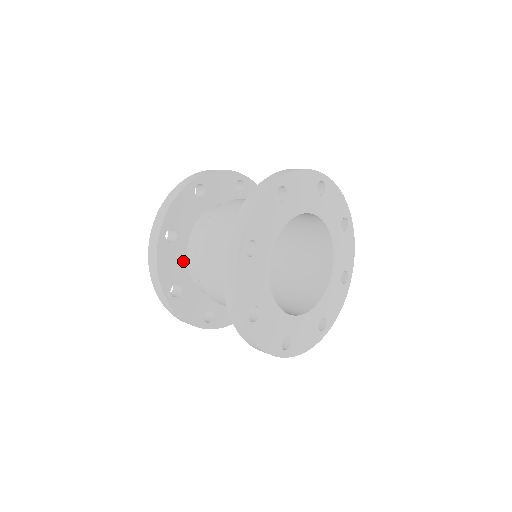
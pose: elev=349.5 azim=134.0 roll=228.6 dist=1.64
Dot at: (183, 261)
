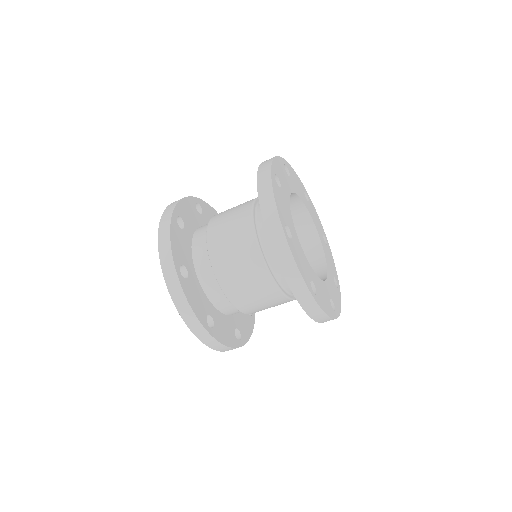
Dot at: (189, 251)
